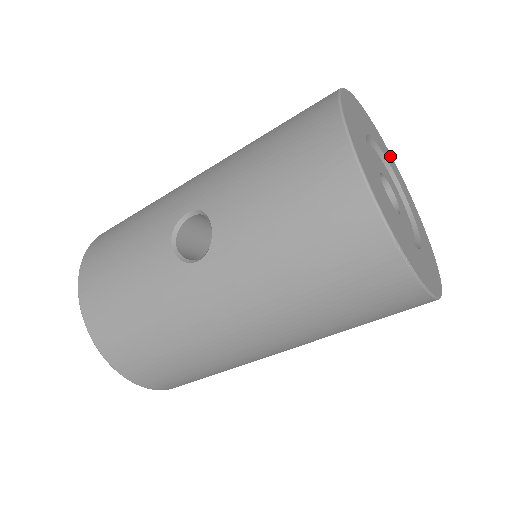
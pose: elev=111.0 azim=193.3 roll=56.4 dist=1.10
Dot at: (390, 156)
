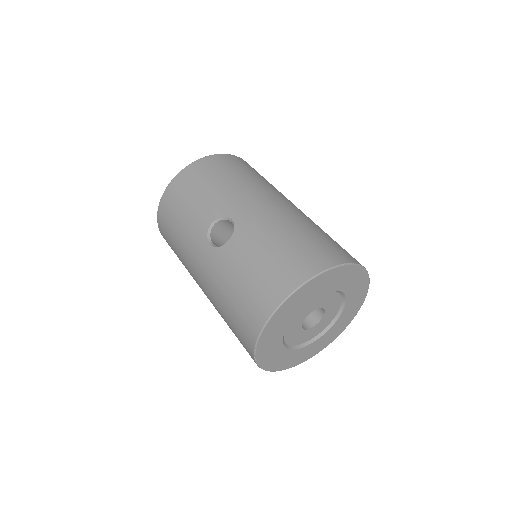
Dot at: (361, 299)
